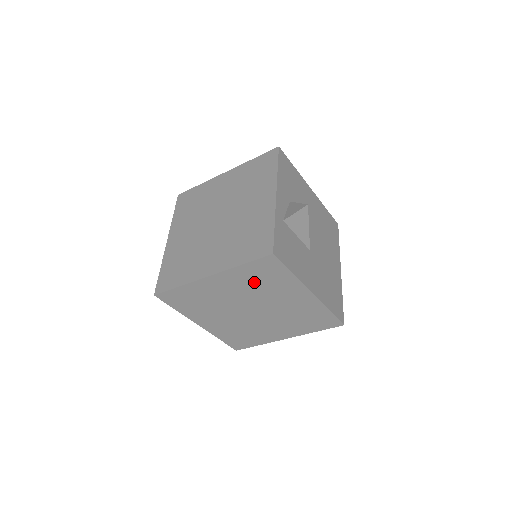
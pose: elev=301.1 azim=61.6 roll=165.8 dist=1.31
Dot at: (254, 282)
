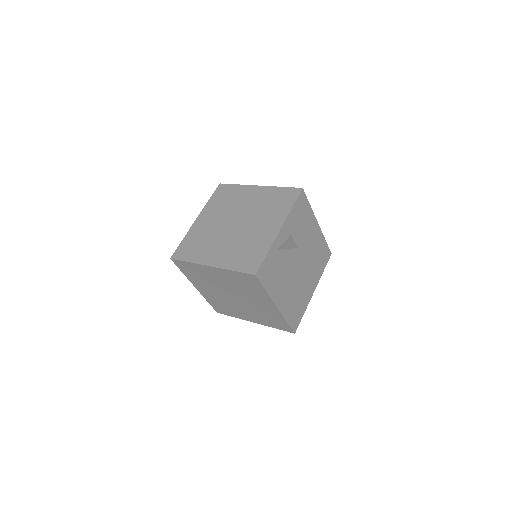
Dot at: (239, 283)
